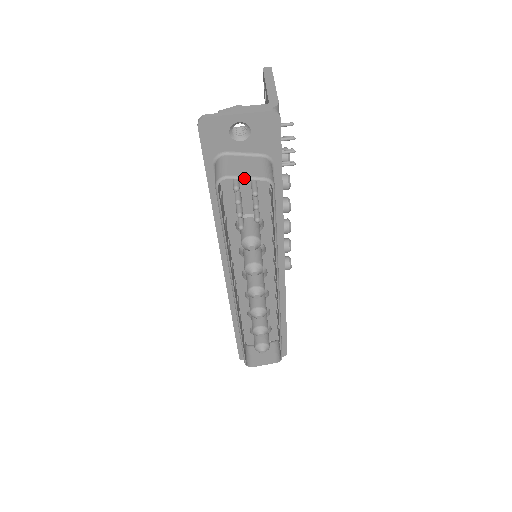
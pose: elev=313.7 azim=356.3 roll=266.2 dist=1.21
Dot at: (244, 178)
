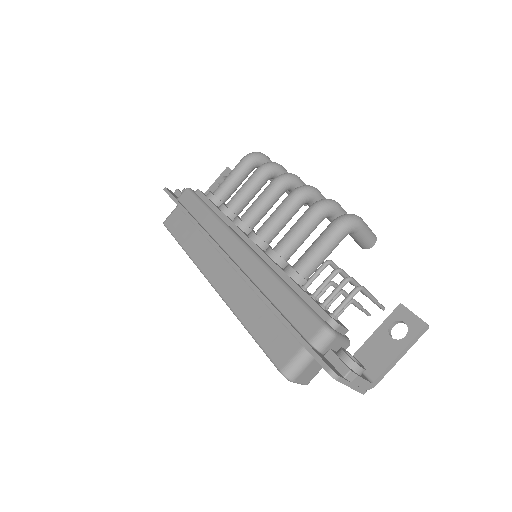
Dot at: occluded
